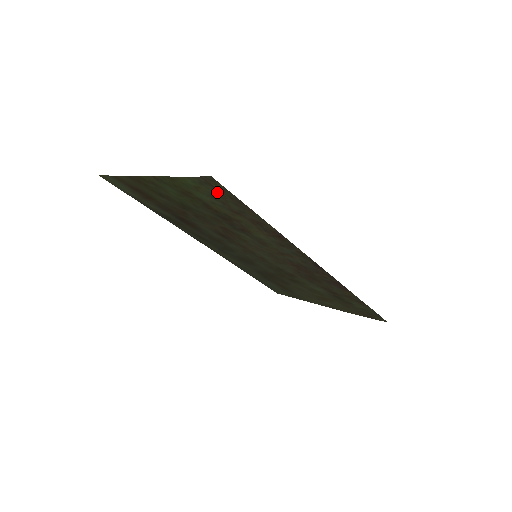
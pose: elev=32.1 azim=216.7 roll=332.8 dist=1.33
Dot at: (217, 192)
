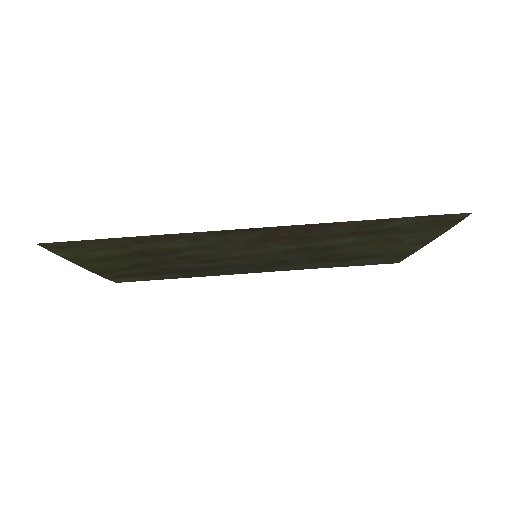
Dot at: (75, 247)
